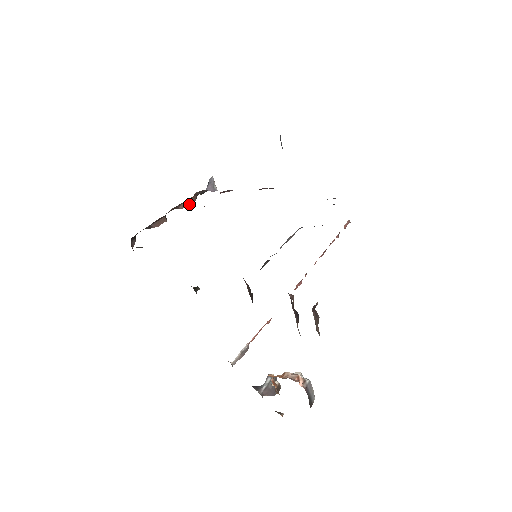
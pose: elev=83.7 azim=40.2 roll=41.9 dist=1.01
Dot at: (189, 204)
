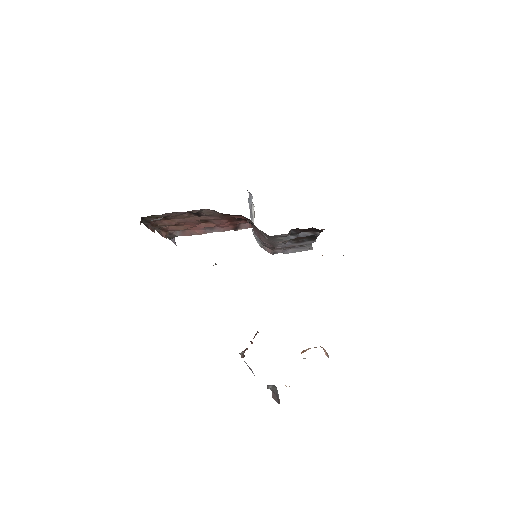
Dot at: (165, 237)
